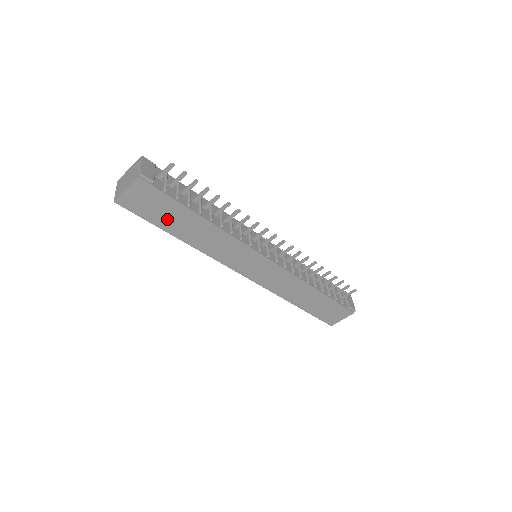
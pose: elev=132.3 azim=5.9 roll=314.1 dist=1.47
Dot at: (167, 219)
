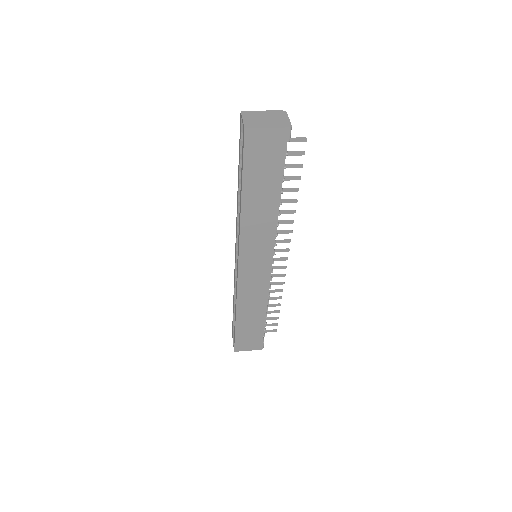
Dot at: (257, 177)
